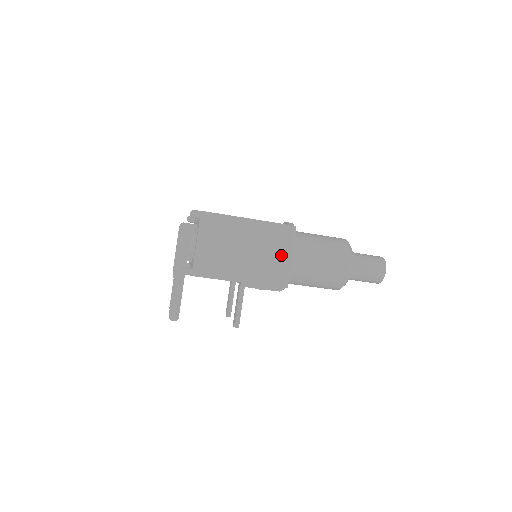
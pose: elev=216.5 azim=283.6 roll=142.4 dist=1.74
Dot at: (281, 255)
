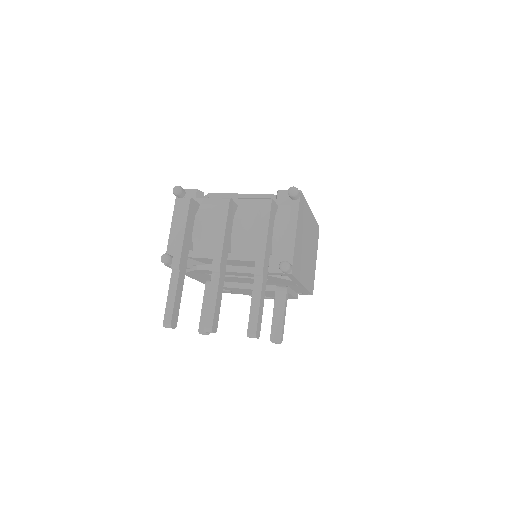
Dot at: (315, 258)
